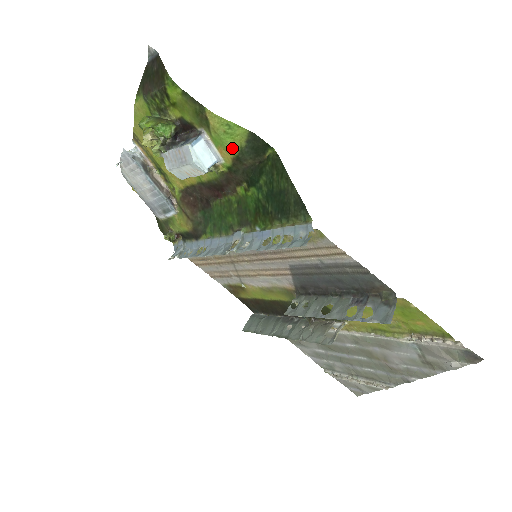
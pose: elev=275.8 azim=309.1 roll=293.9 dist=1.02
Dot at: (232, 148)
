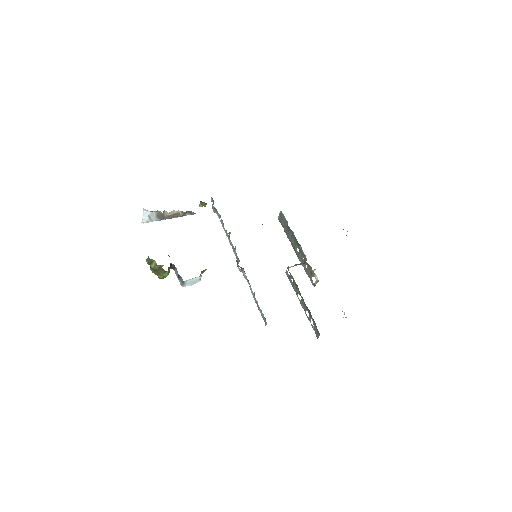
Dot at: occluded
